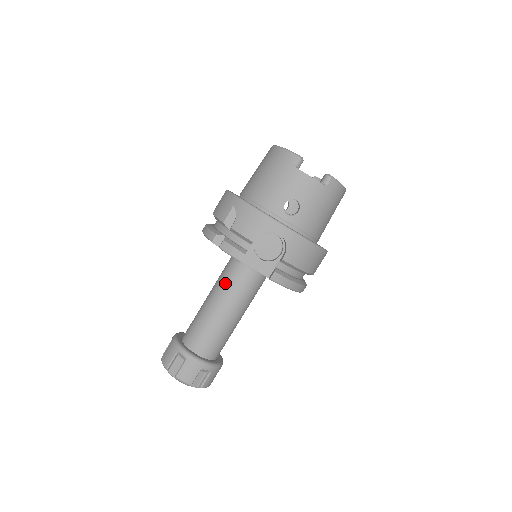
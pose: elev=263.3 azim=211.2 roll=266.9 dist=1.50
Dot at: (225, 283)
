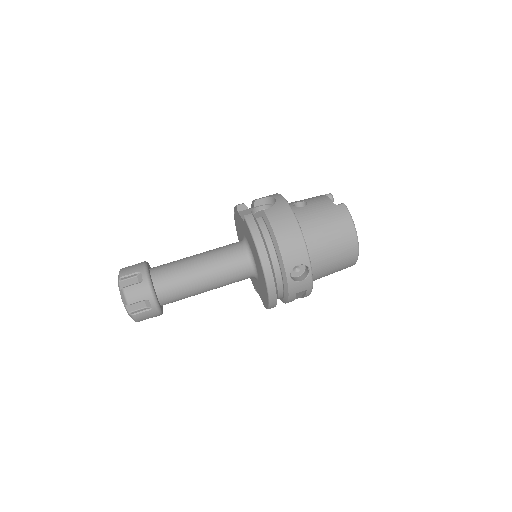
Dot at: occluded
